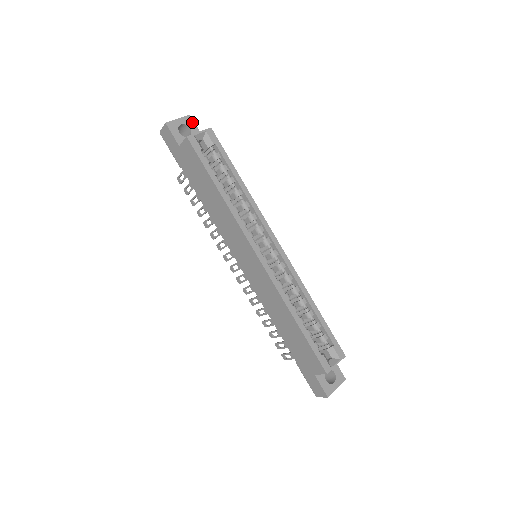
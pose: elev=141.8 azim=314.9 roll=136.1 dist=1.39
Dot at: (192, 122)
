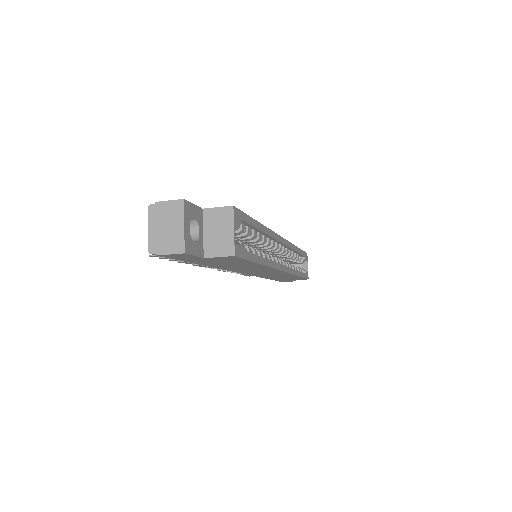
Dot at: (190, 206)
